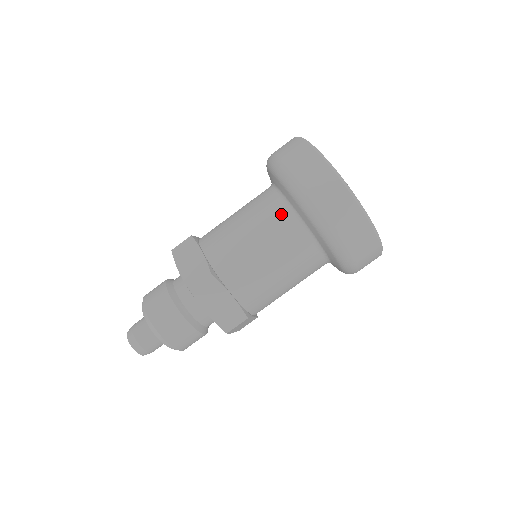
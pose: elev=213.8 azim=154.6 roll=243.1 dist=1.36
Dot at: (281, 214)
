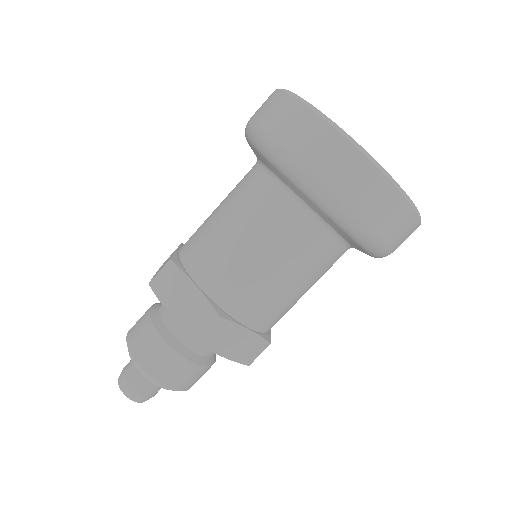
Dot at: (251, 176)
